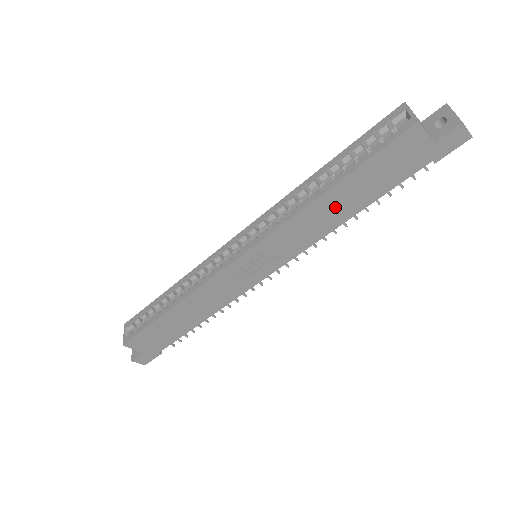
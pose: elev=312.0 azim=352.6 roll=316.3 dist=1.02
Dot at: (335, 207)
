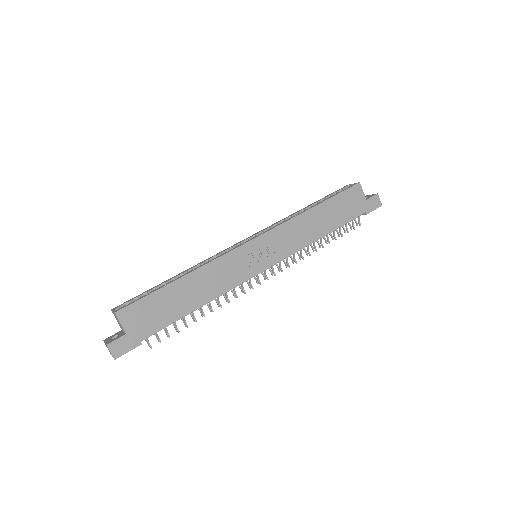
Dot at: (316, 222)
